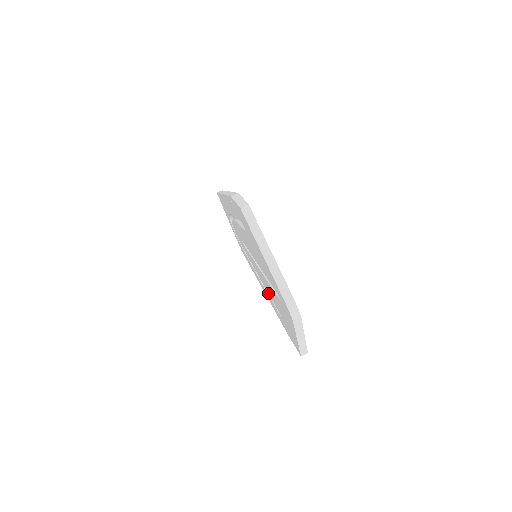
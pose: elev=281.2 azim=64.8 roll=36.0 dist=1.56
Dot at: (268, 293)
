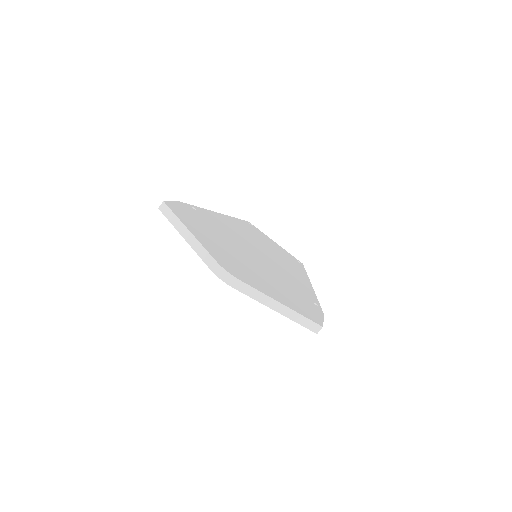
Dot at: occluded
